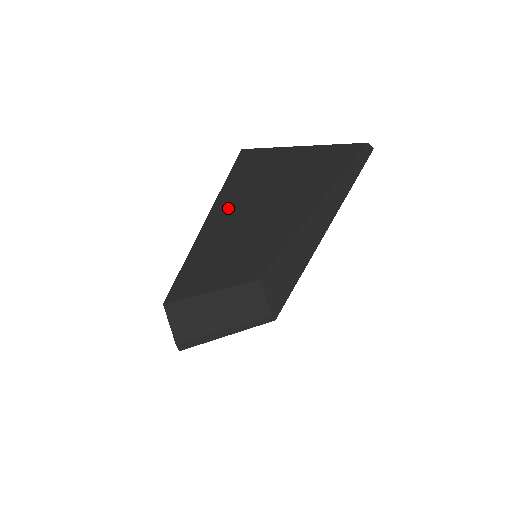
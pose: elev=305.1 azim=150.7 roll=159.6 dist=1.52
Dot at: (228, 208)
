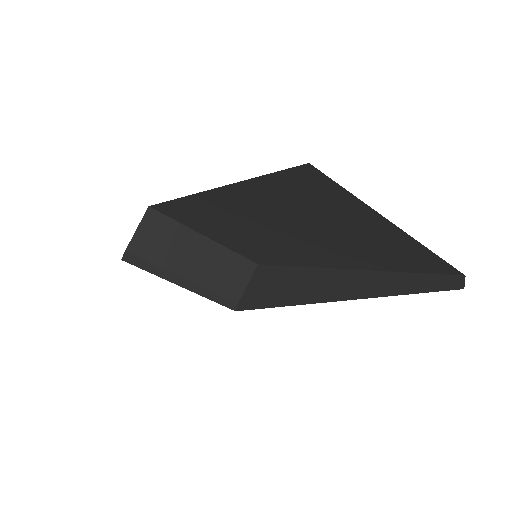
Dot at: (259, 196)
